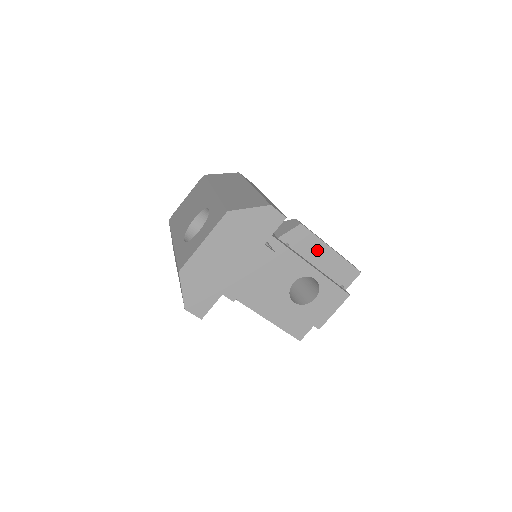
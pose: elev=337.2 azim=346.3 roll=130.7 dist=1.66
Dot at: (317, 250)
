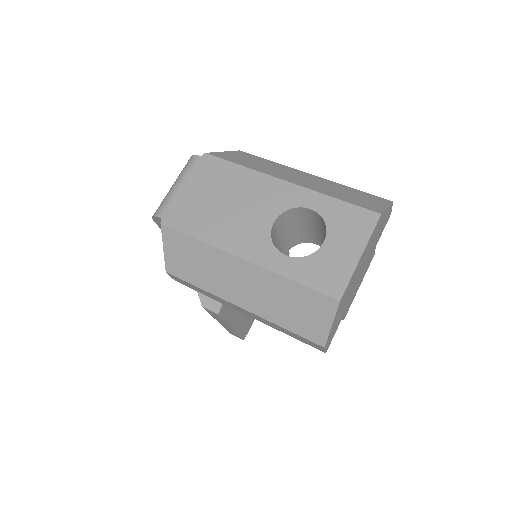
Dot at: occluded
